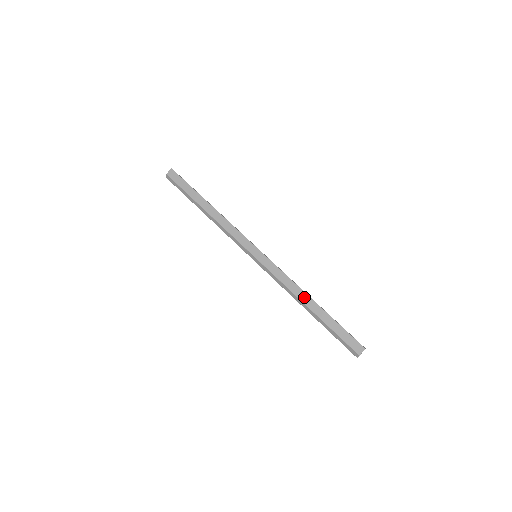
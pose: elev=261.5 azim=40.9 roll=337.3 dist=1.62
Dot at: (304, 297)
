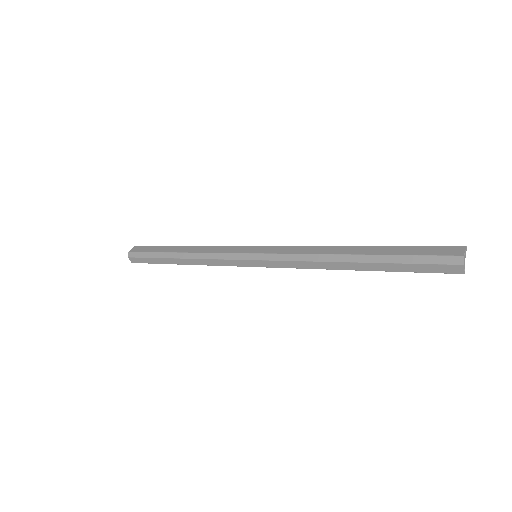
Dot at: (339, 249)
